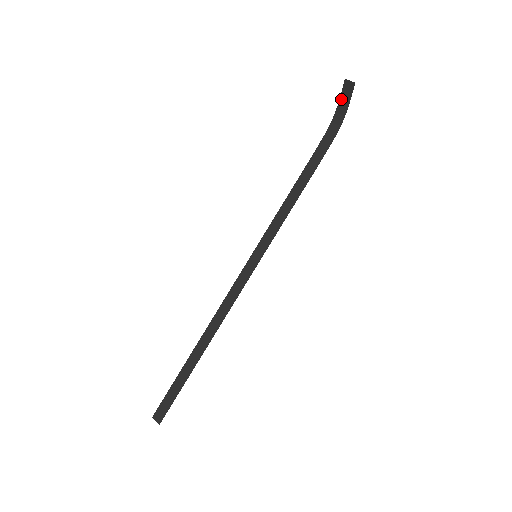
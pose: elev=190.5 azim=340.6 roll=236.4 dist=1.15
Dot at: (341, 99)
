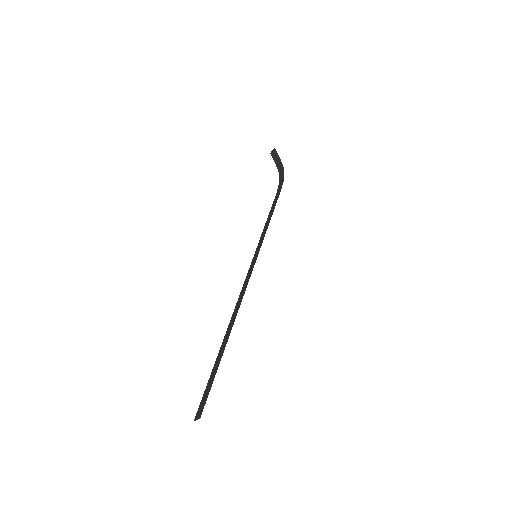
Dot at: (276, 164)
